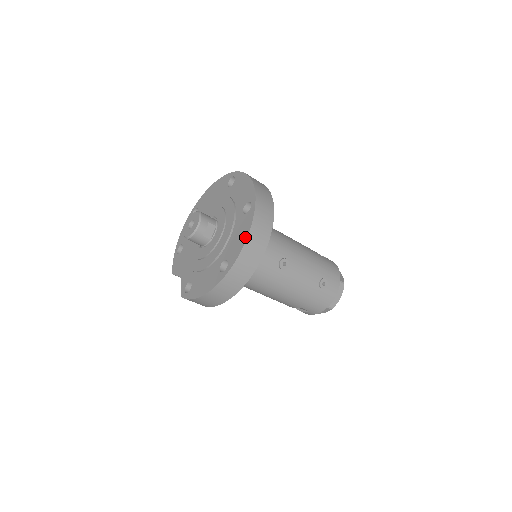
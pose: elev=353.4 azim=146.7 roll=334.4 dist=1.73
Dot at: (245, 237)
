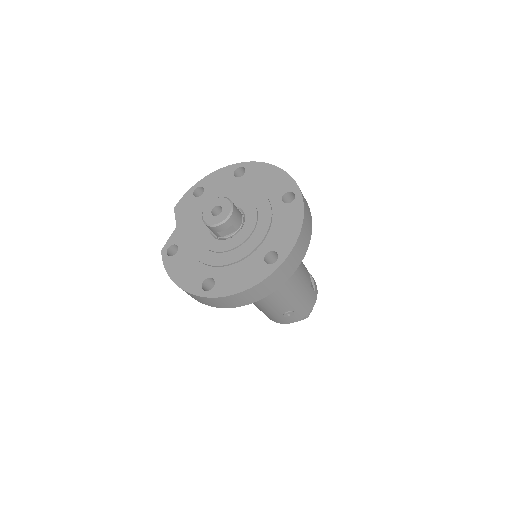
Dot at: (243, 288)
